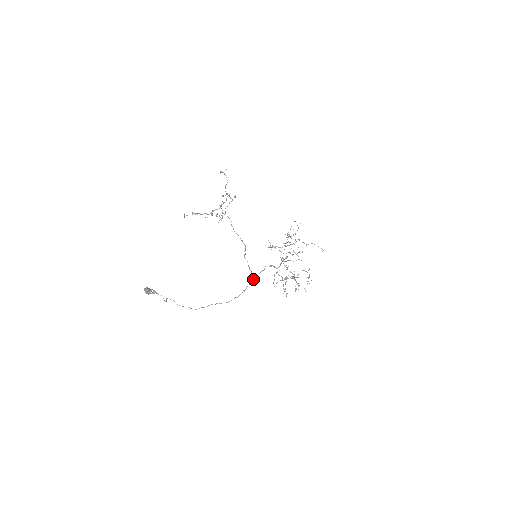
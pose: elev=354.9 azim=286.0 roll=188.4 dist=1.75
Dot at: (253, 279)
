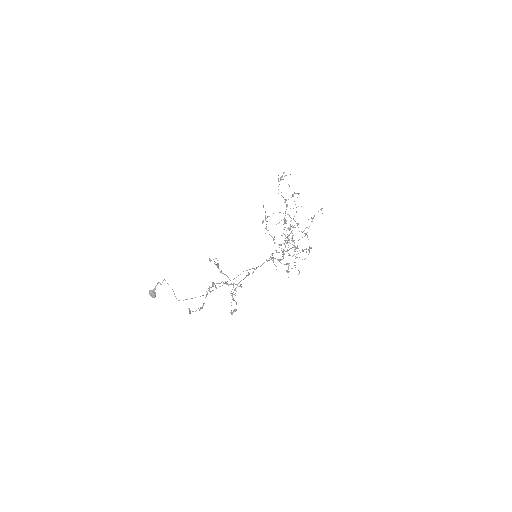
Dot at: occluded
